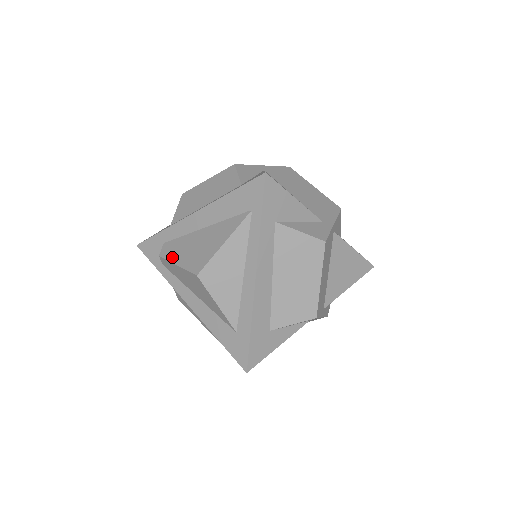
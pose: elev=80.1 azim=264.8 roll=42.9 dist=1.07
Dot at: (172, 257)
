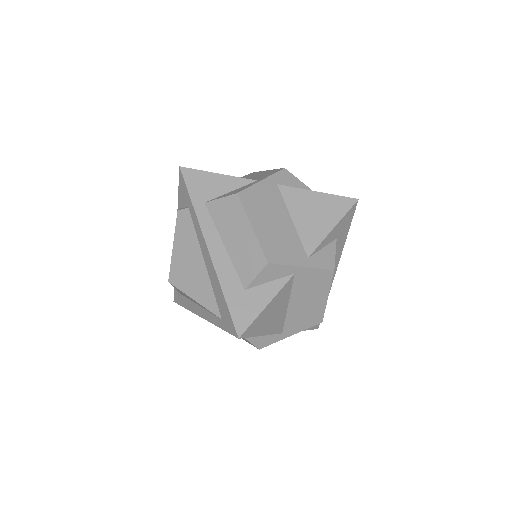
Dot at: (178, 234)
